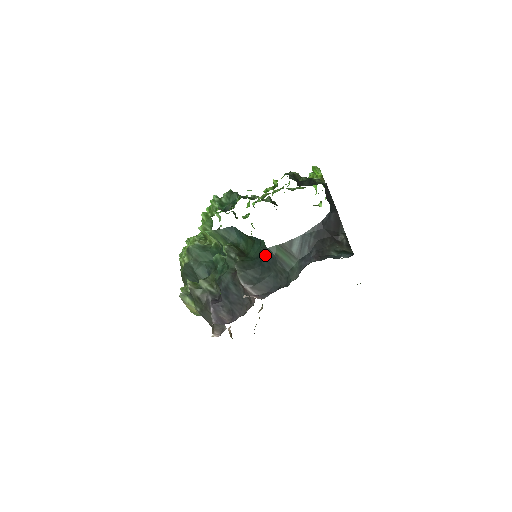
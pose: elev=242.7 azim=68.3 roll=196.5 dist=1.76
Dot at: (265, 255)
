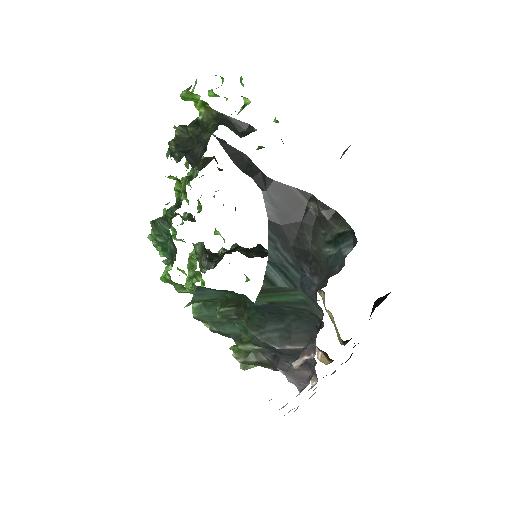
Dot at: (261, 308)
